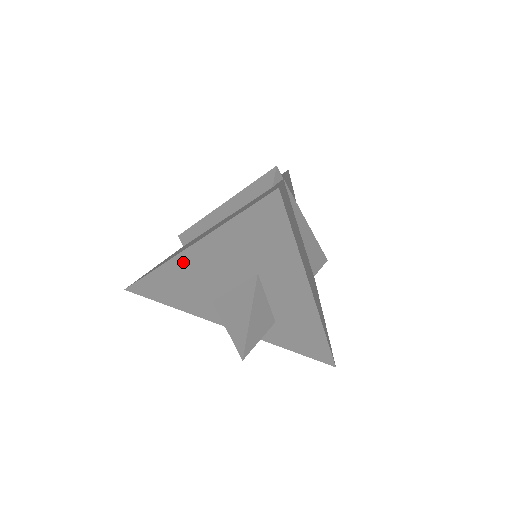
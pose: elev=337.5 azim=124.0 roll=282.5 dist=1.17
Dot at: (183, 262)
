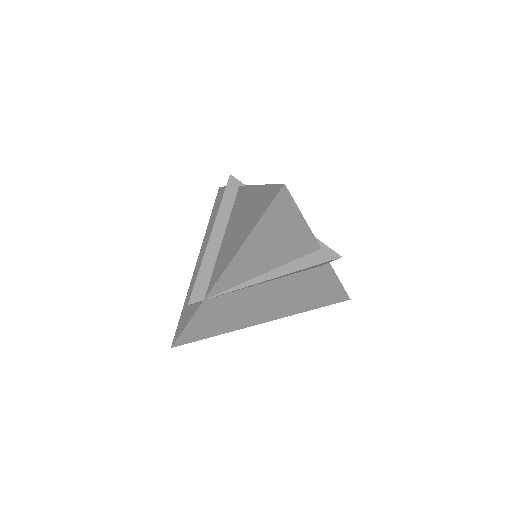
Dot at: occluded
